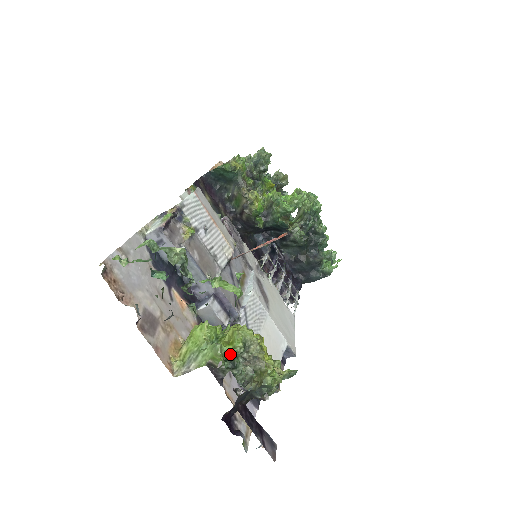
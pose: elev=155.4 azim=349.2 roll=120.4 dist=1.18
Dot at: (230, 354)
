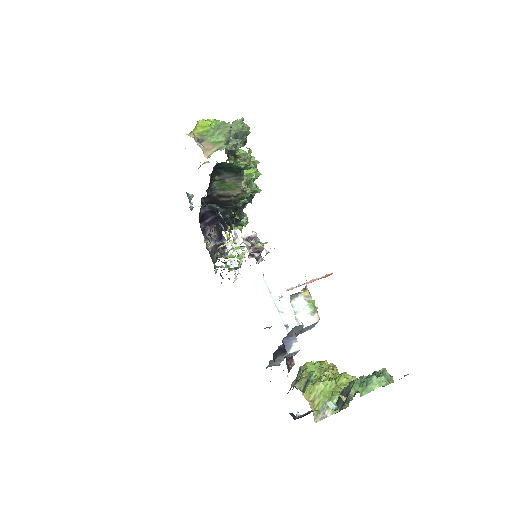
Dot at: occluded
